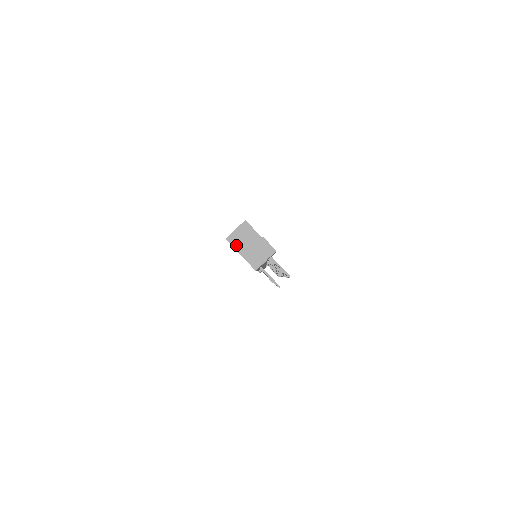
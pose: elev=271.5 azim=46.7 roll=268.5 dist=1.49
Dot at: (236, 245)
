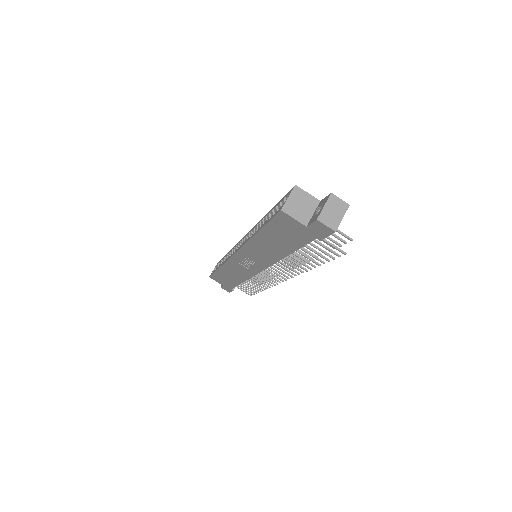
Dot at: (294, 215)
